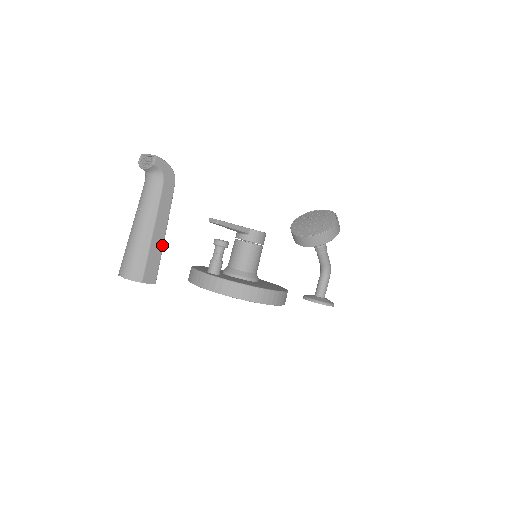
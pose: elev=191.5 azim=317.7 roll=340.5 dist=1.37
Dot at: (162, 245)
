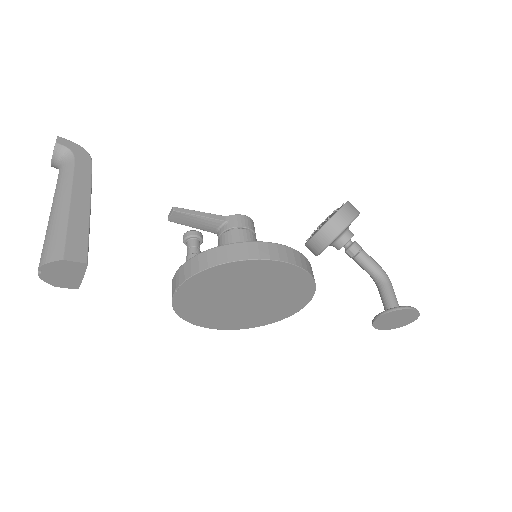
Dot at: (88, 219)
